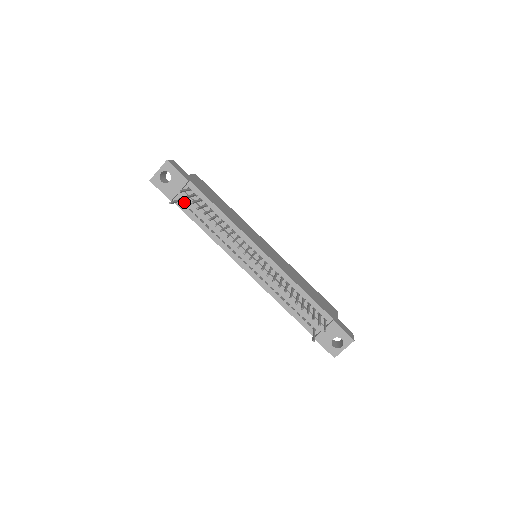
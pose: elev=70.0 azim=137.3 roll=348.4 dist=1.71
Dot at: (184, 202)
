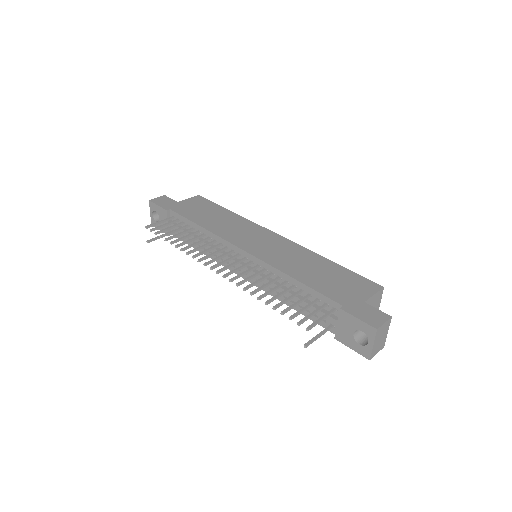
Dot at: occluded
